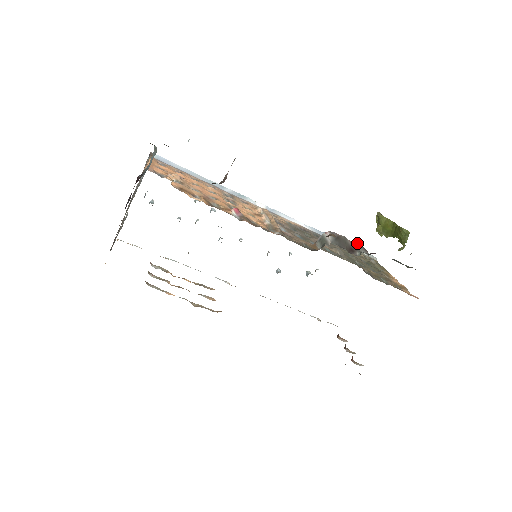
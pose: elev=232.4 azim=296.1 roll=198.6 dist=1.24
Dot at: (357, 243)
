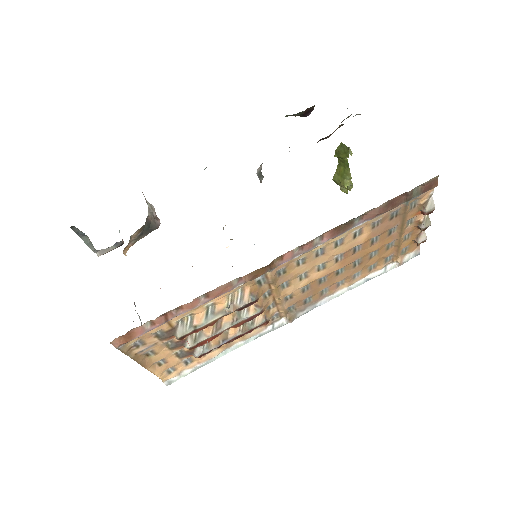
Dot at: occluded
